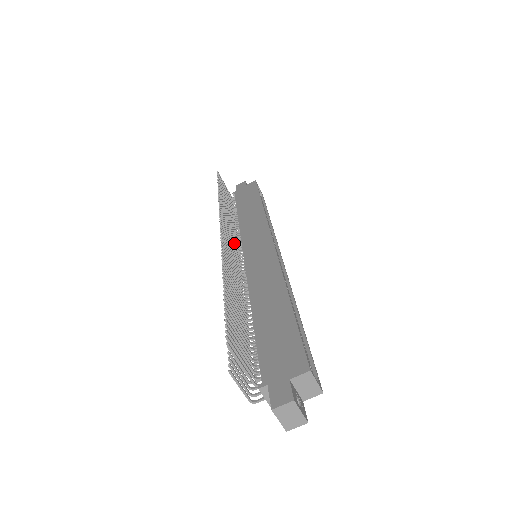
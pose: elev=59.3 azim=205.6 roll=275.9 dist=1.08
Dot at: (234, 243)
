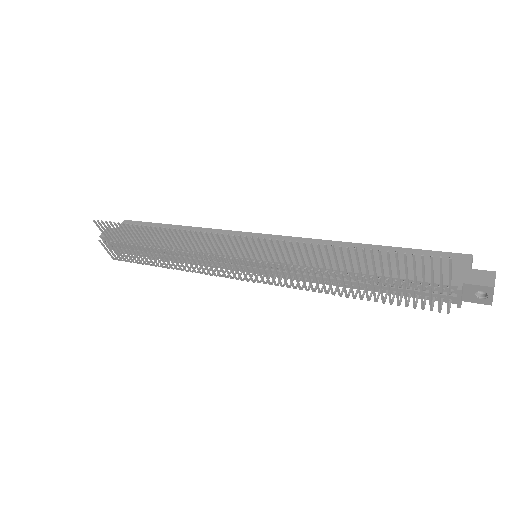
Dot at: (228, 256)
